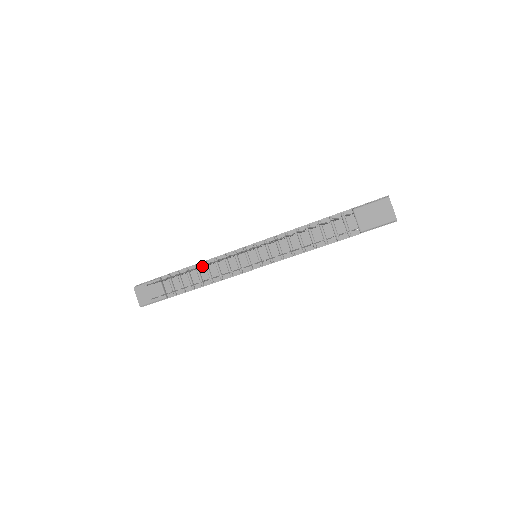
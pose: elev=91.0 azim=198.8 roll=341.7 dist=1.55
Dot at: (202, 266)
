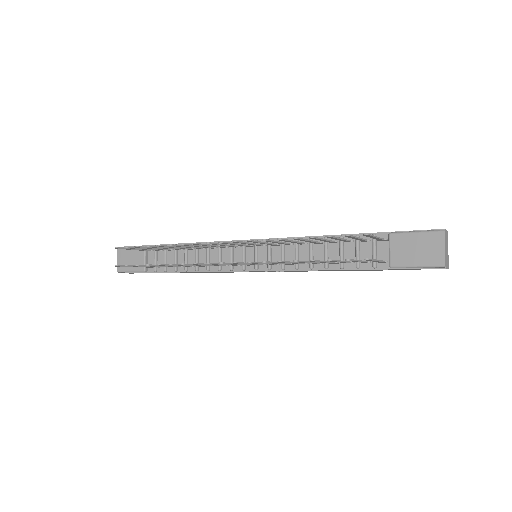
Dot at: (184, 246)
